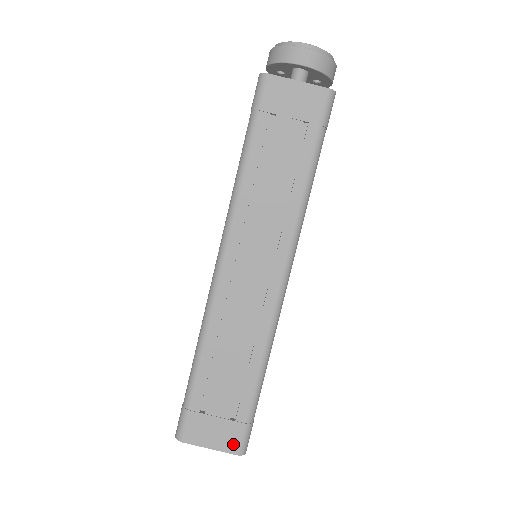
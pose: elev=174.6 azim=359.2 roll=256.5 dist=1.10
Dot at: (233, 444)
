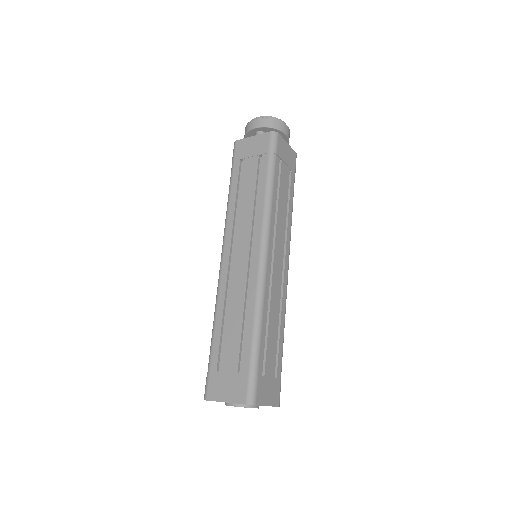
Dot at: (241, 394)
